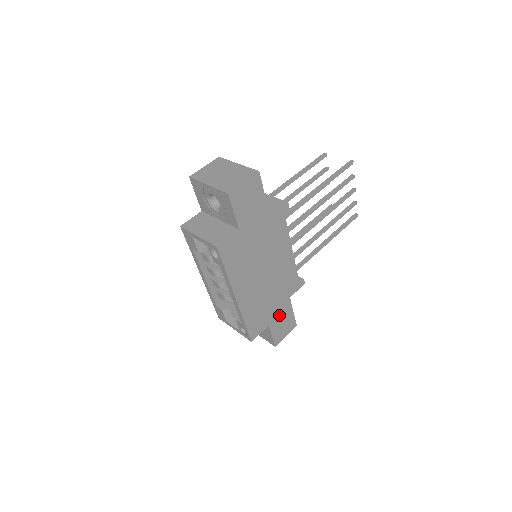
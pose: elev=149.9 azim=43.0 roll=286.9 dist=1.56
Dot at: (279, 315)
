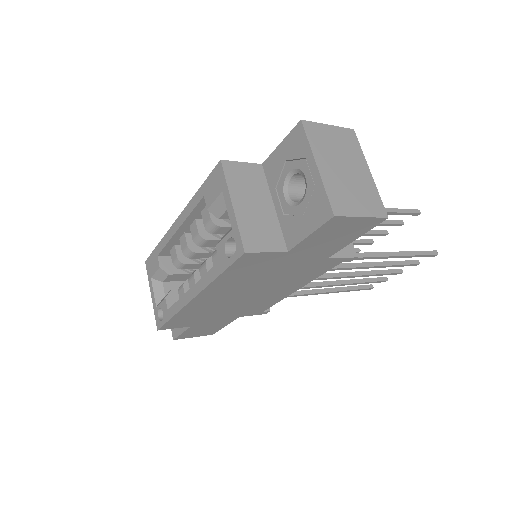
Dot at: (211, 323)
